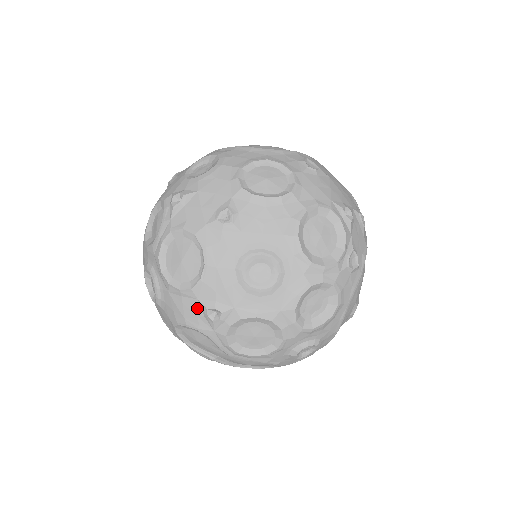
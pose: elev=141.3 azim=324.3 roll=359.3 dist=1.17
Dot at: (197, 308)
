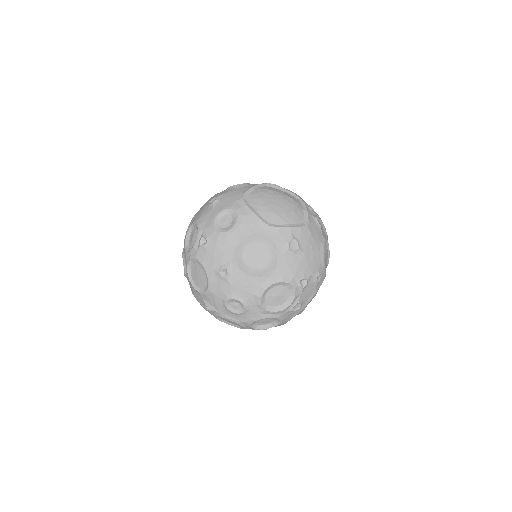
Dot at: (201, 300)
